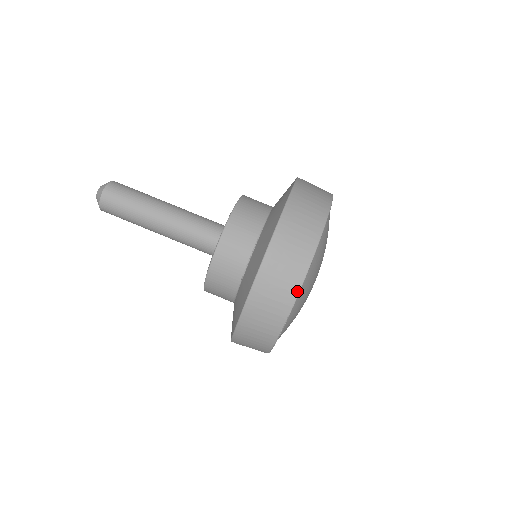
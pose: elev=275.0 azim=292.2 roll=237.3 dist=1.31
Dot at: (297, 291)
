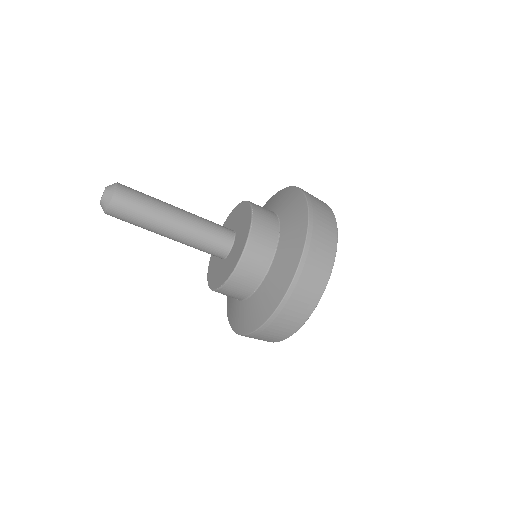
Dot at: occluded
